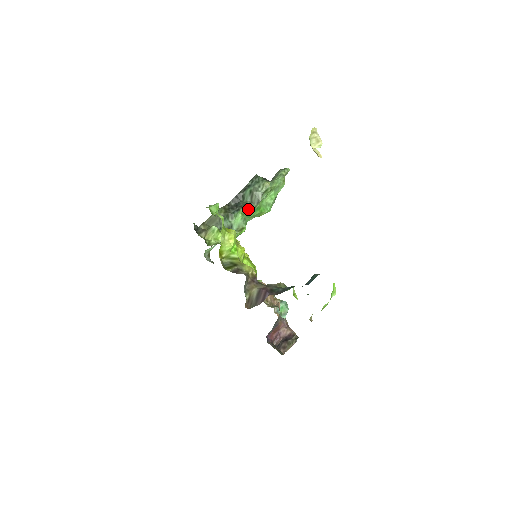
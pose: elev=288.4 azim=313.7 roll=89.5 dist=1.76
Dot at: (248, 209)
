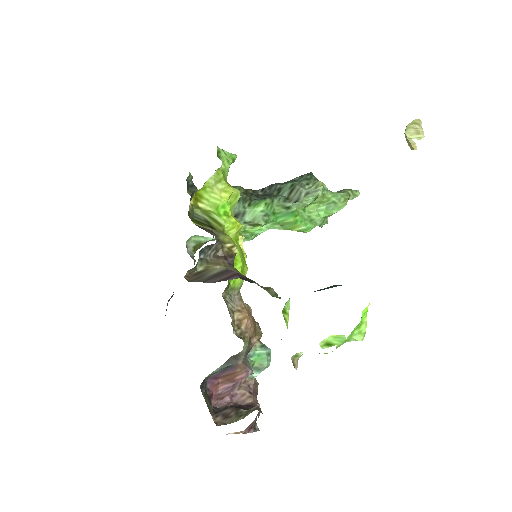
Dot at: (278, 206)
